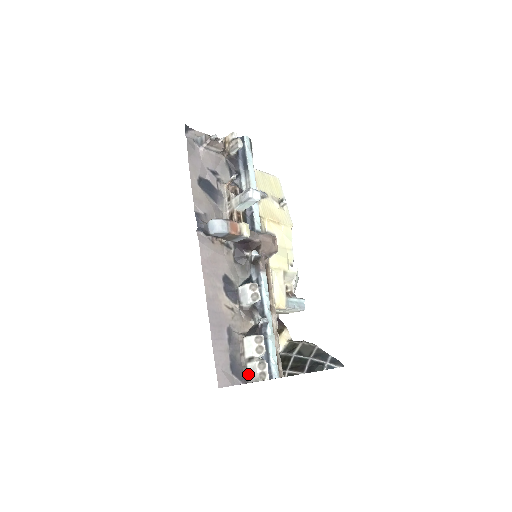
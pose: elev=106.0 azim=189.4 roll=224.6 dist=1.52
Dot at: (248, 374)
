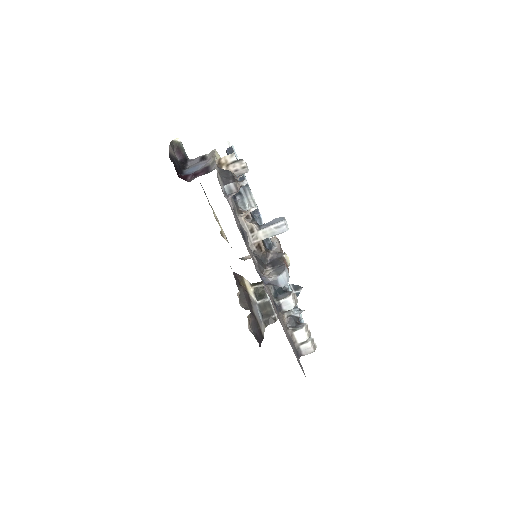
Dot at: (302, 351)
